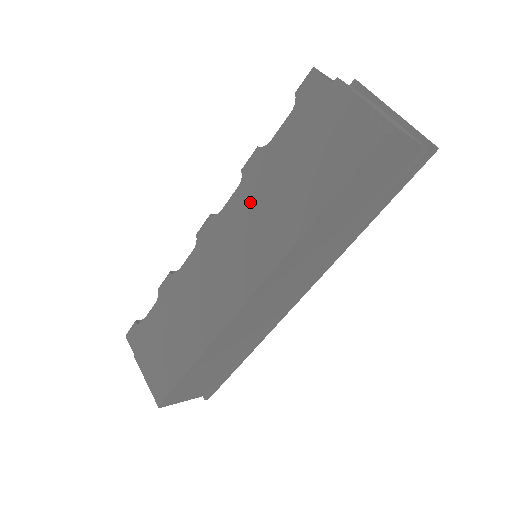
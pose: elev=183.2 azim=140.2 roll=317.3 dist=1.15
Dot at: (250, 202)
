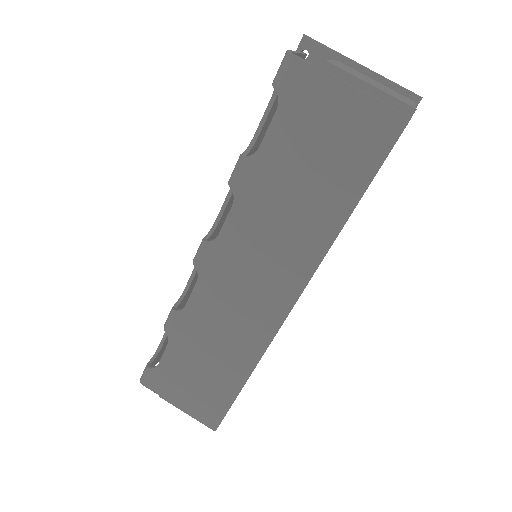
Dot at: (255, 219)
